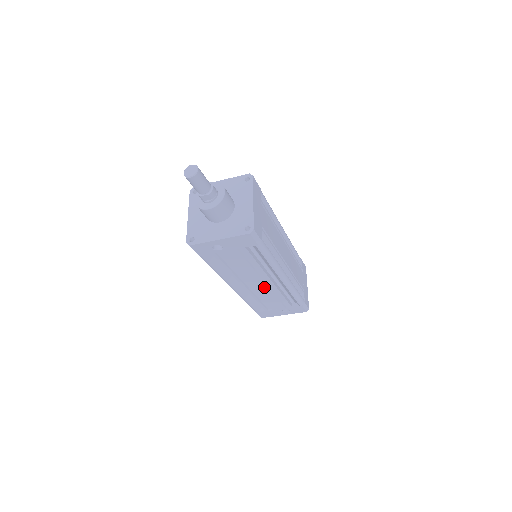
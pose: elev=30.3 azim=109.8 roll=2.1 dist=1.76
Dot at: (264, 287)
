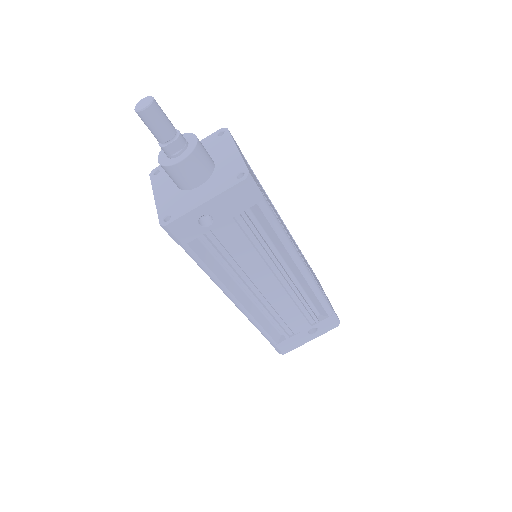
Dot at: (279, 290)
